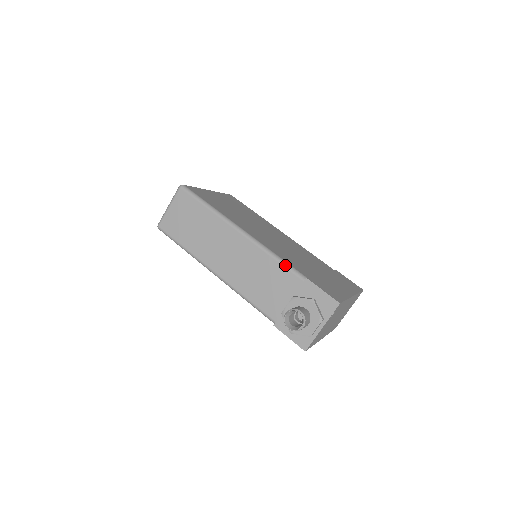
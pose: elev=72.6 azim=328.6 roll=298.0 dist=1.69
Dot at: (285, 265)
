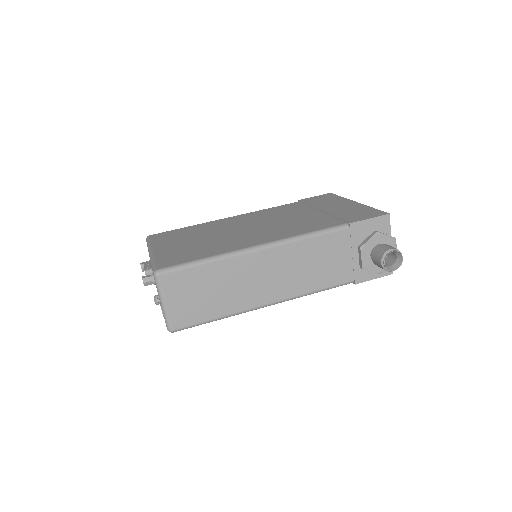
Dot at: (324, 233)
